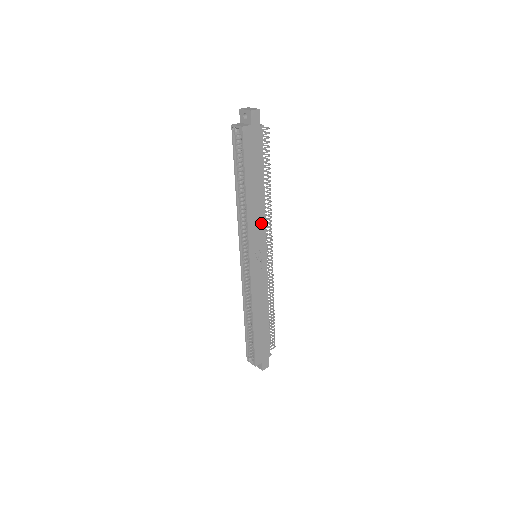
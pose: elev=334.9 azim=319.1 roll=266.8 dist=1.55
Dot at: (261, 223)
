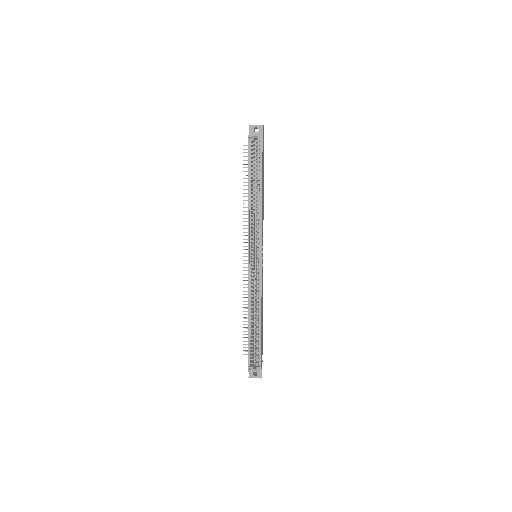
Dot at: occluded
